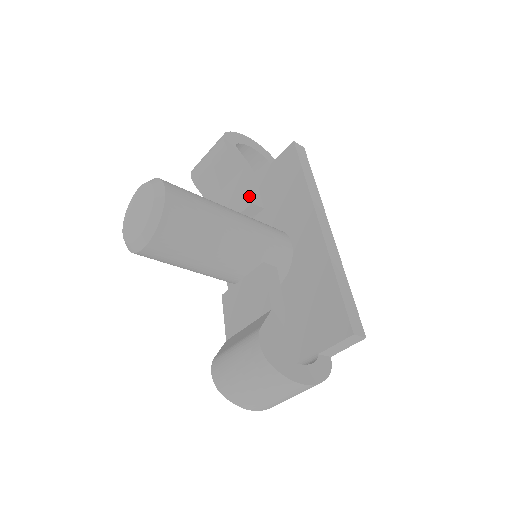
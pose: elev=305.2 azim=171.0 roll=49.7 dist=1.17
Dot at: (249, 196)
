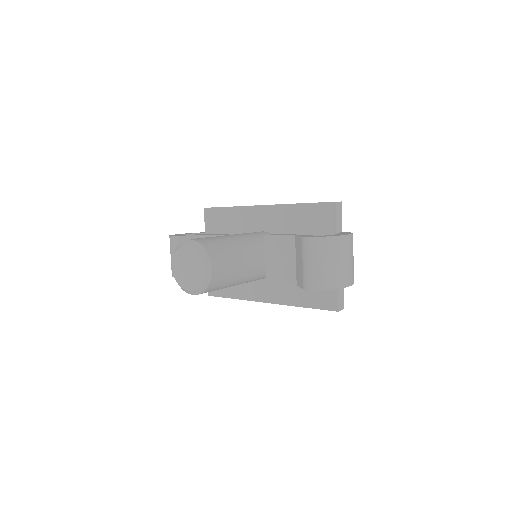
Dot at: (219, 235)
